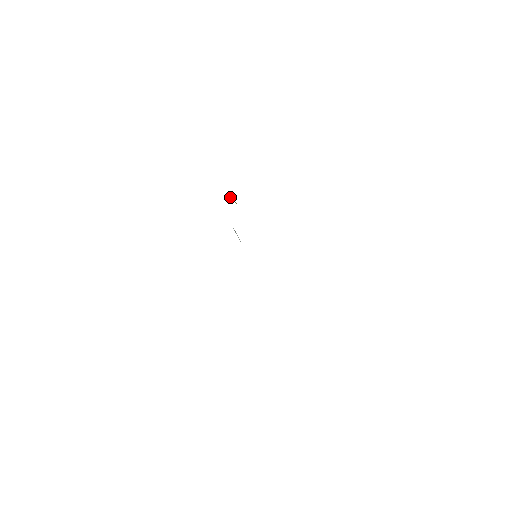
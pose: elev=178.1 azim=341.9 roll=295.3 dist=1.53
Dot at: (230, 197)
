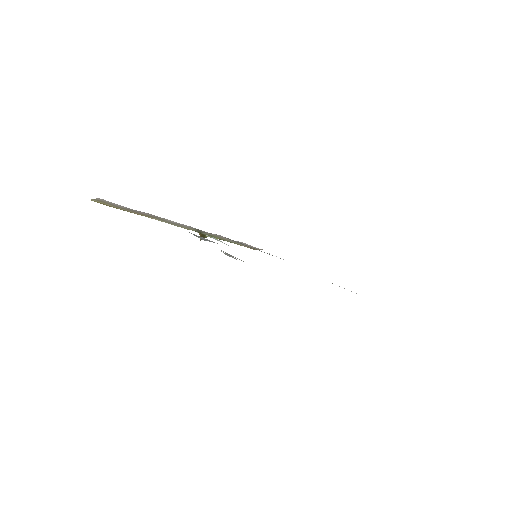
Dot at: occluded
